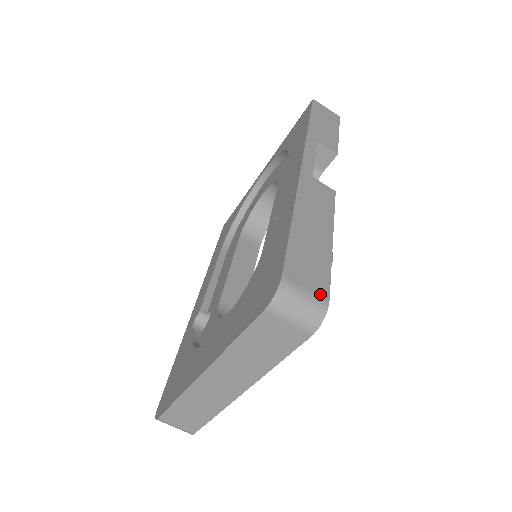
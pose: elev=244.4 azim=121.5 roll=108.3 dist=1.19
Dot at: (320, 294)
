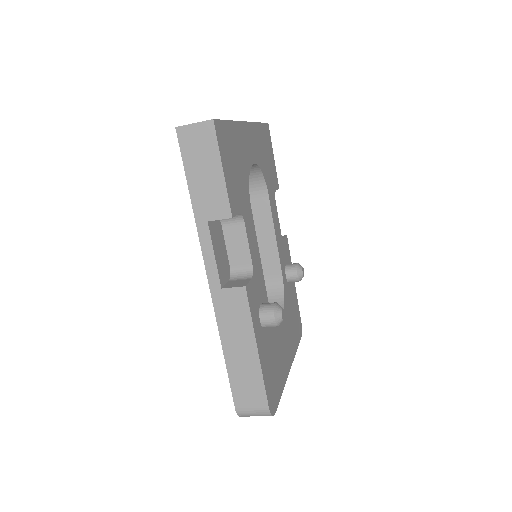
Dot at: (261, 407)
